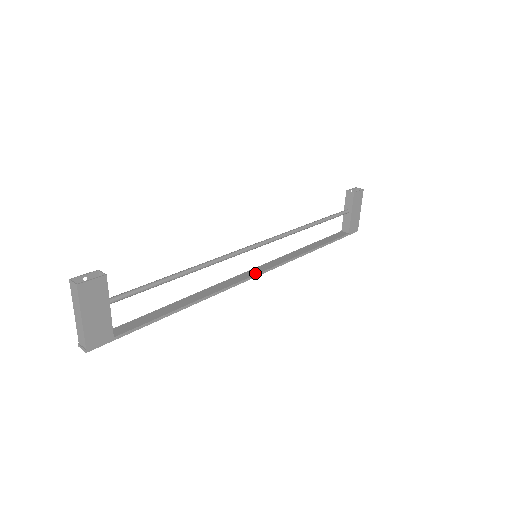
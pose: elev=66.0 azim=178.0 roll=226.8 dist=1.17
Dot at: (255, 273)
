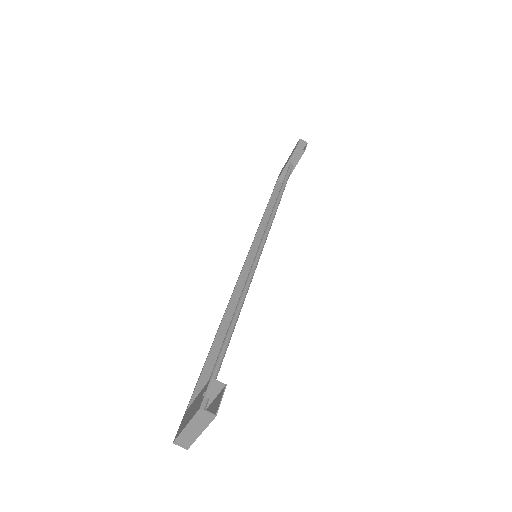
Dot at: occluded
